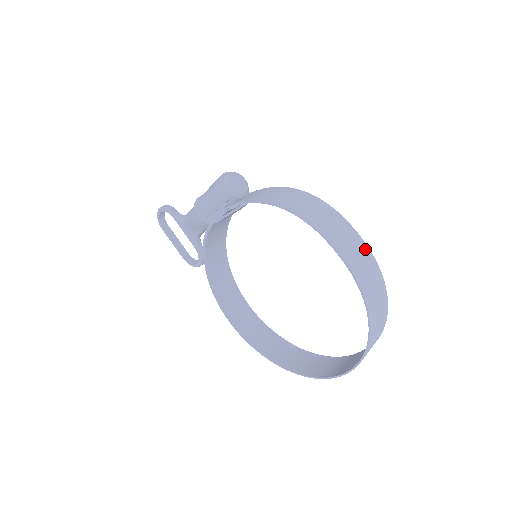
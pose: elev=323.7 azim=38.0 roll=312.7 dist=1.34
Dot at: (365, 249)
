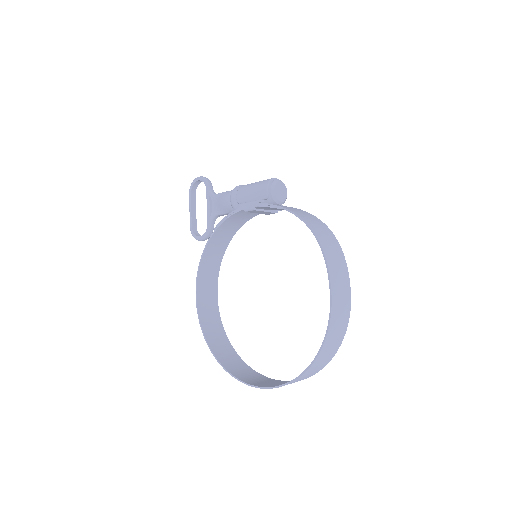
Dot at: (348, 295)
